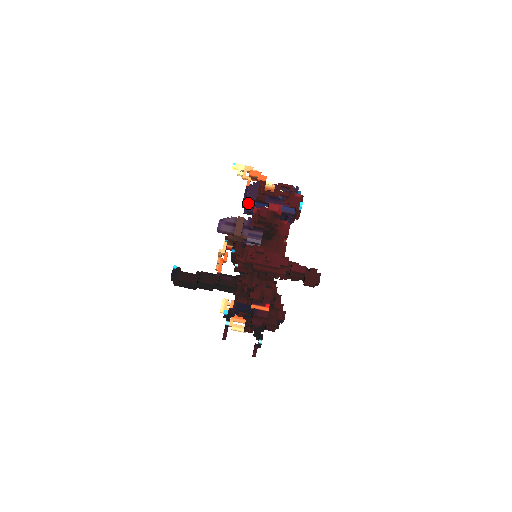
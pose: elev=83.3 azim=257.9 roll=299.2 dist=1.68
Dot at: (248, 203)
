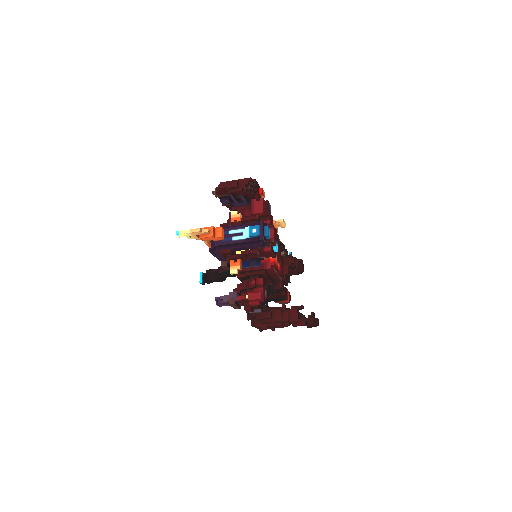
Dot at: occluded
